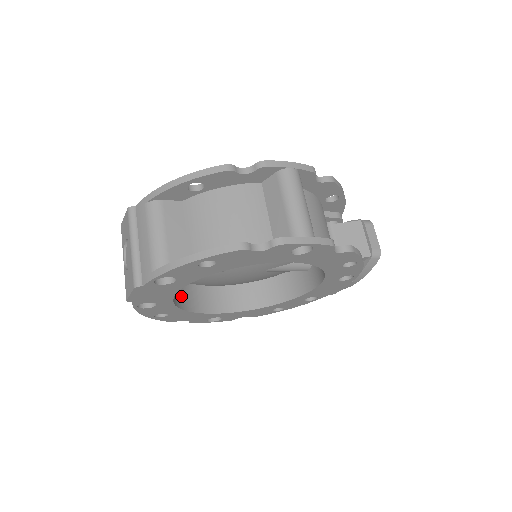
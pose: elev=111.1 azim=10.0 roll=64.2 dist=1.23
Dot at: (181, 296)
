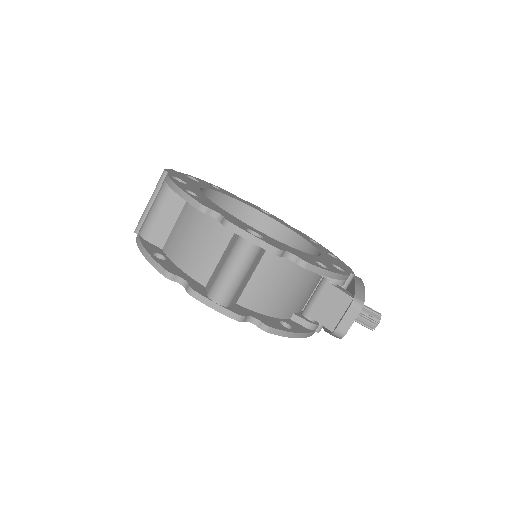
Dot at: occluded
